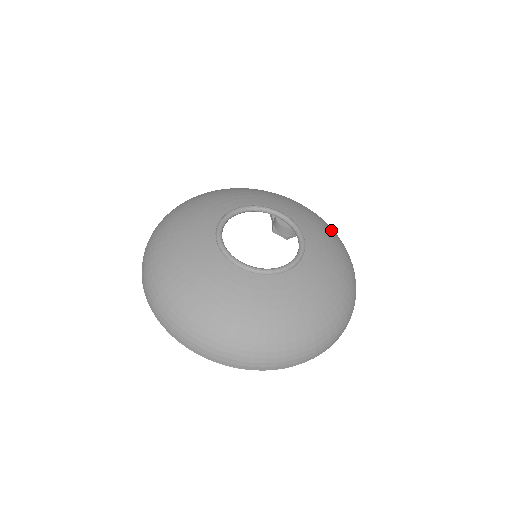
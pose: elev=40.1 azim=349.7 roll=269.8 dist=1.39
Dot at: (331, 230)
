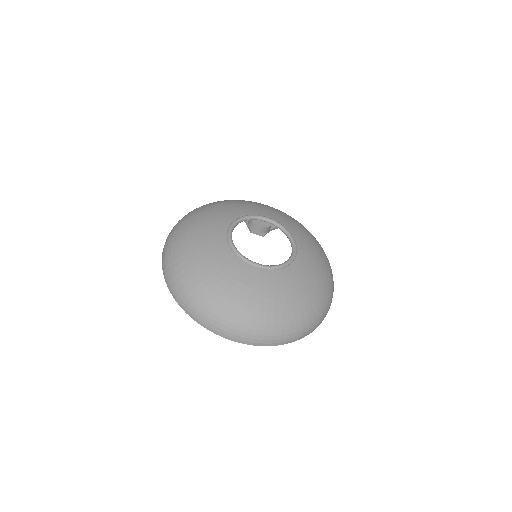
Dot at: (299, 223)
